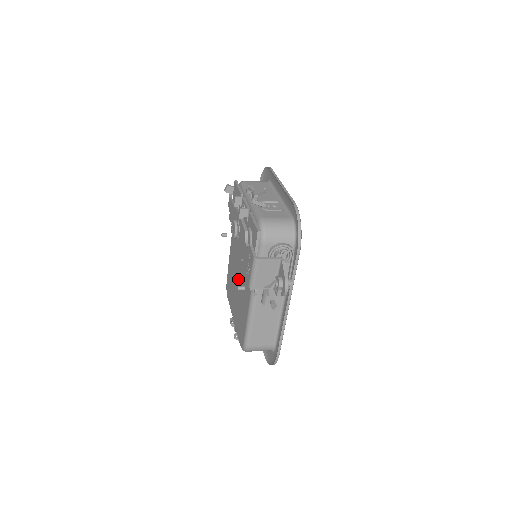
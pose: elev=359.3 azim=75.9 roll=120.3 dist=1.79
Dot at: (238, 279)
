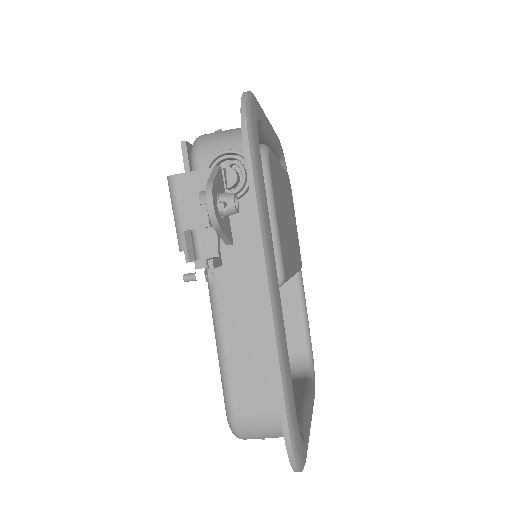
Dot at: occluded
